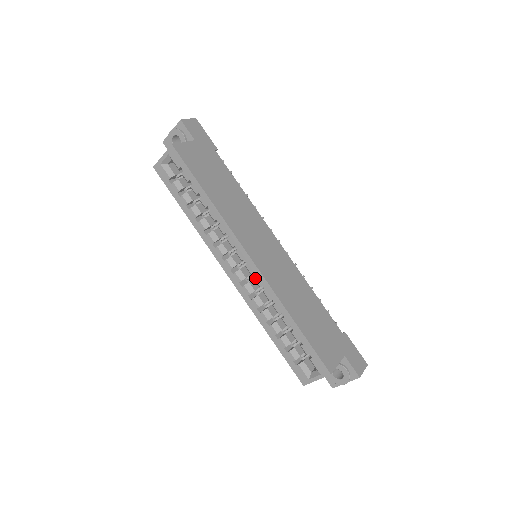
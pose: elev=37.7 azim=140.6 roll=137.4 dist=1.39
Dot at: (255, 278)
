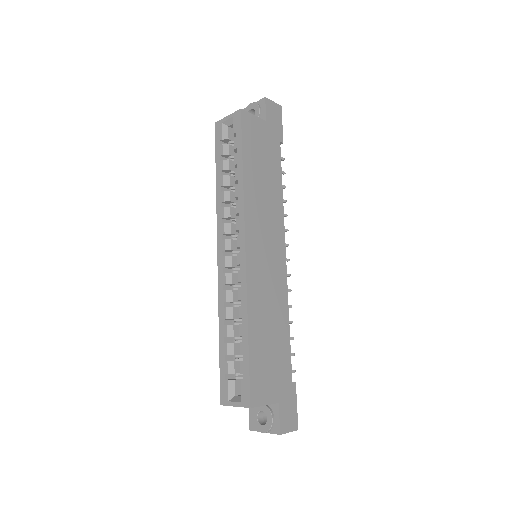
Dot at: (238, 270)
